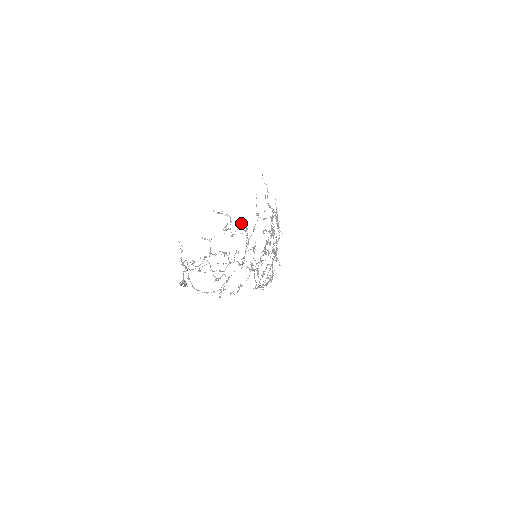
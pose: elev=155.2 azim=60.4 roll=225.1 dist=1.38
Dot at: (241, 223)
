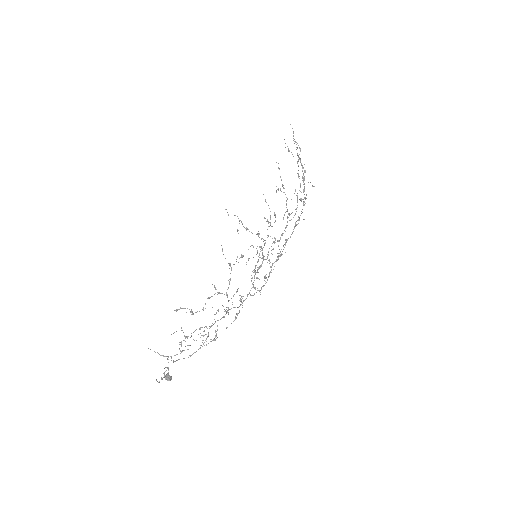
Dot at: (208, 298)
